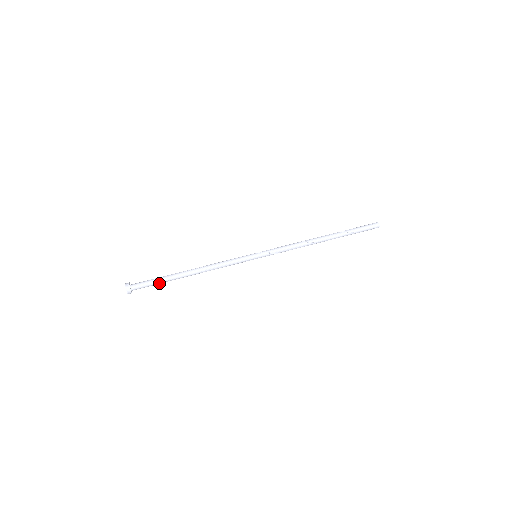
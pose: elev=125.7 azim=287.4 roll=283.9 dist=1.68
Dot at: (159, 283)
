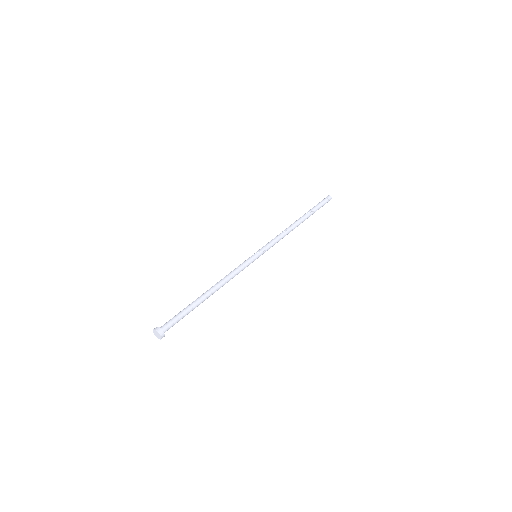
Dot at: (185, 315)
